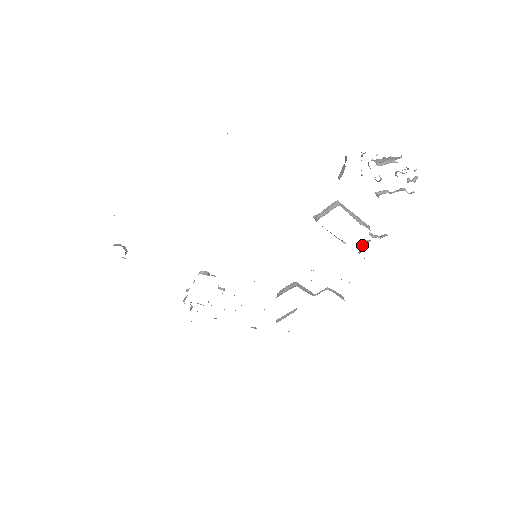
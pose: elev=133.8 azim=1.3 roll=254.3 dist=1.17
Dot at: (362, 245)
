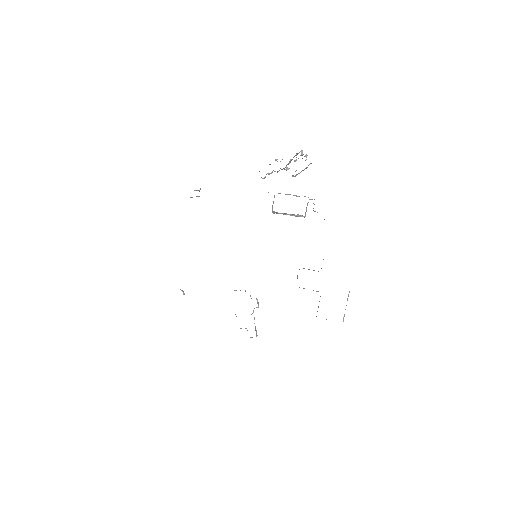
Dot at: (313, 210)
